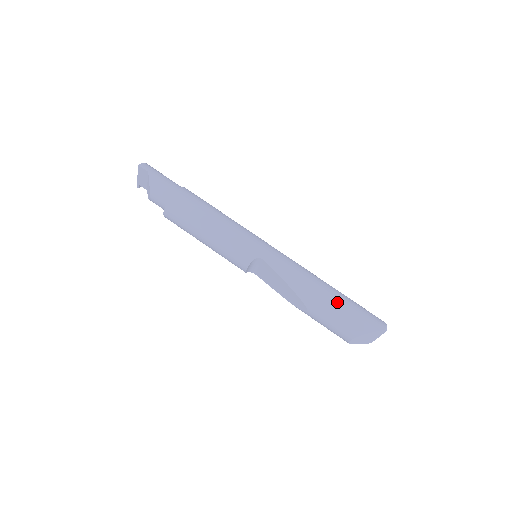
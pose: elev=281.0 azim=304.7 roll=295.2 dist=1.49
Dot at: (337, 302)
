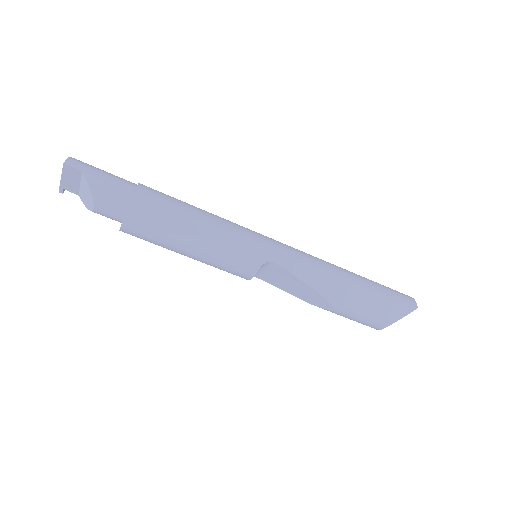
Dot at: (366, 291)
